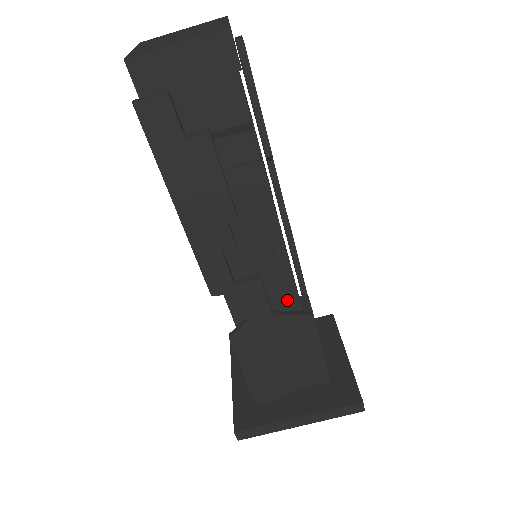
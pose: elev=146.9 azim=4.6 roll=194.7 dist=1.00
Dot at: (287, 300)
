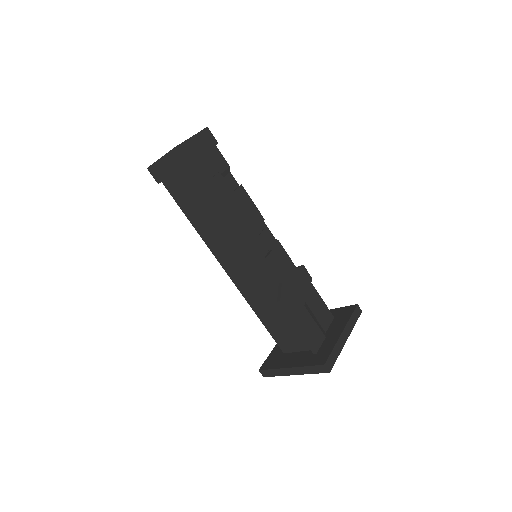
Dot at: (288, 264)
